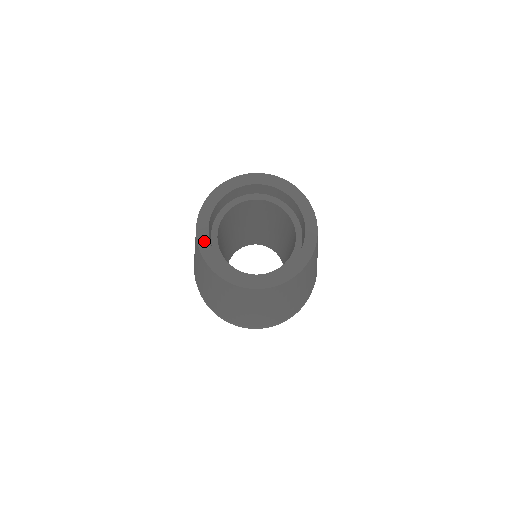
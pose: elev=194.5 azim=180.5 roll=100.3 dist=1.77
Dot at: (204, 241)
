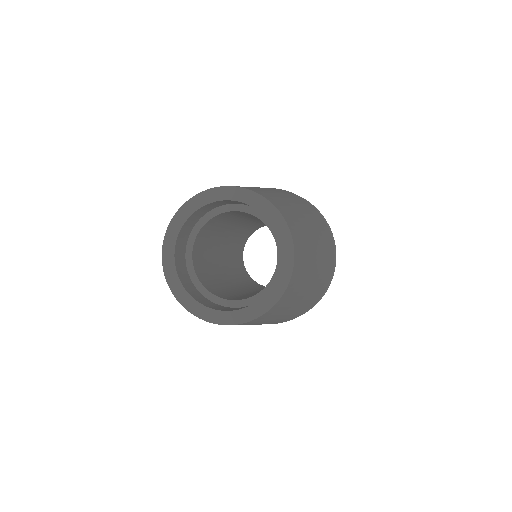
Dot at: (187, 301)
